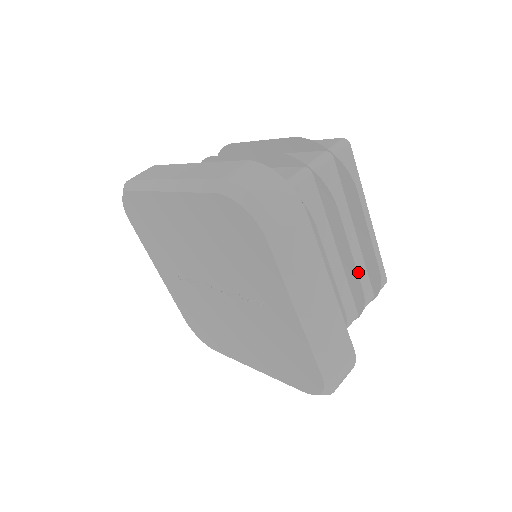
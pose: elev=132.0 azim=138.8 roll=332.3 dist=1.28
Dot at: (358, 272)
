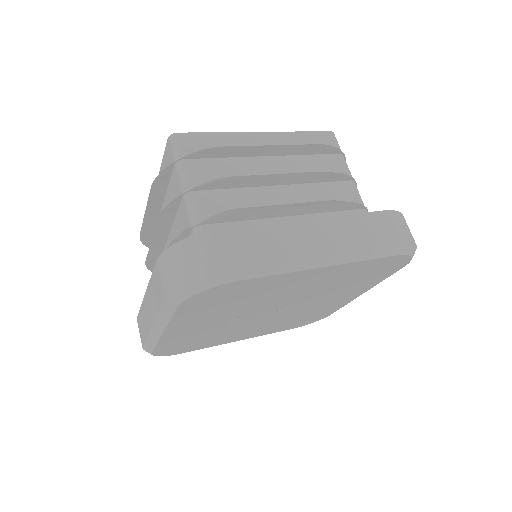
Dot at: occluded
